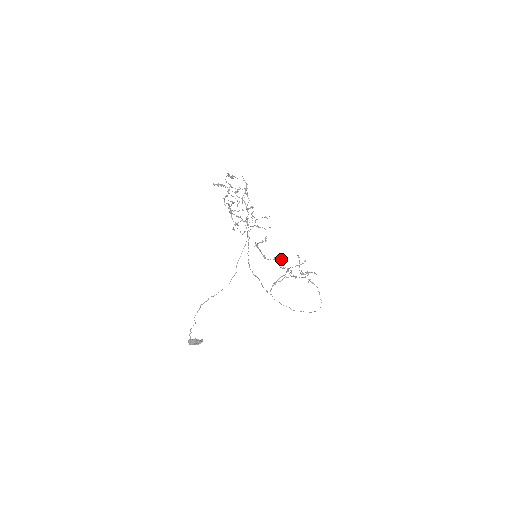
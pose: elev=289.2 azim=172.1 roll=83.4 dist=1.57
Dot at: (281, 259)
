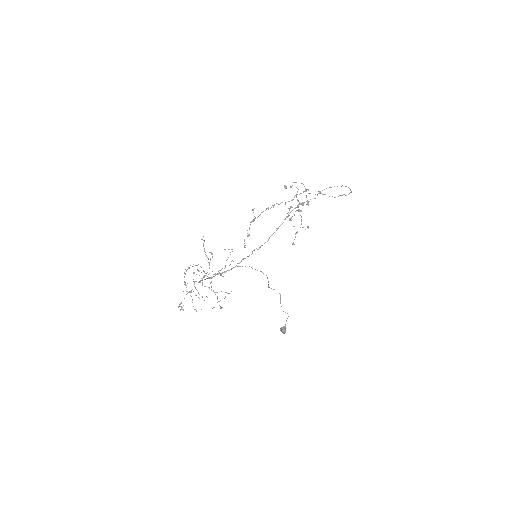
Dot at: occluded
